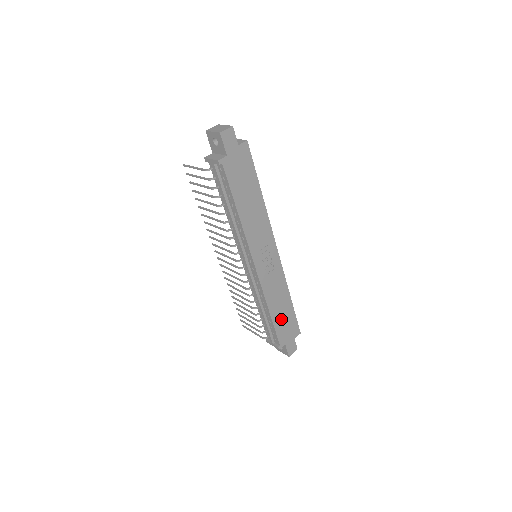
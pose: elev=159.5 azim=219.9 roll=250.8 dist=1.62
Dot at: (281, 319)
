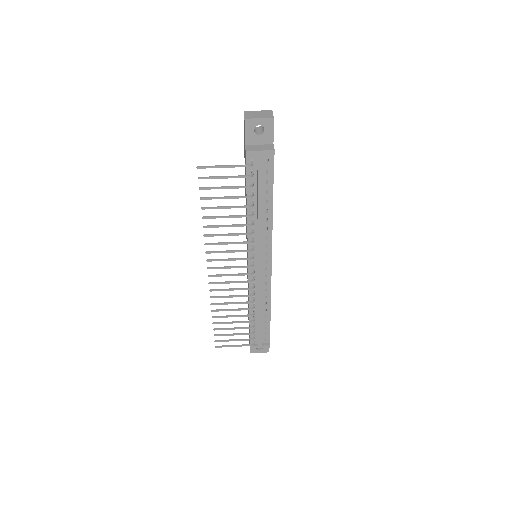
Dot at: occluded
